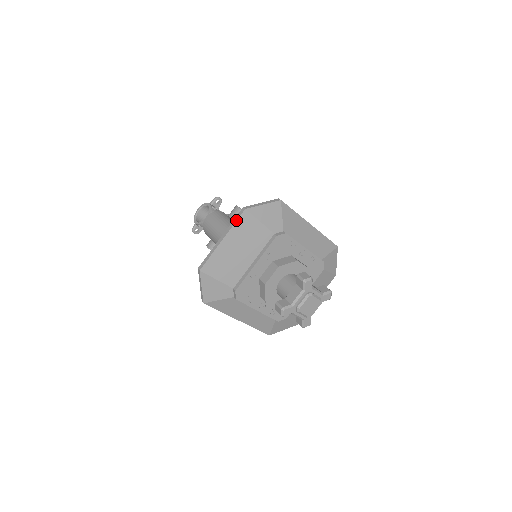
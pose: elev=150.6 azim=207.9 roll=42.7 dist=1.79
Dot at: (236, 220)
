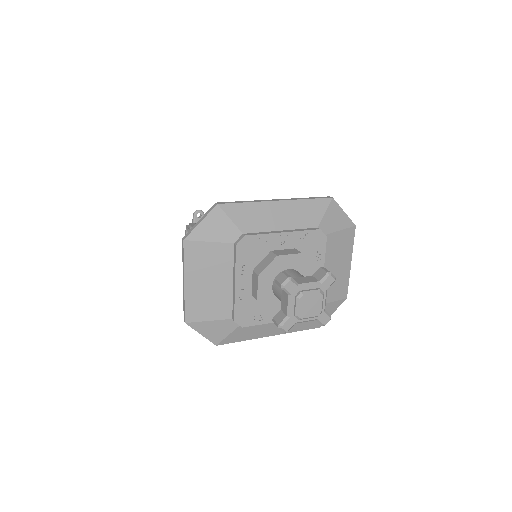
Dot at: (183, 256)
